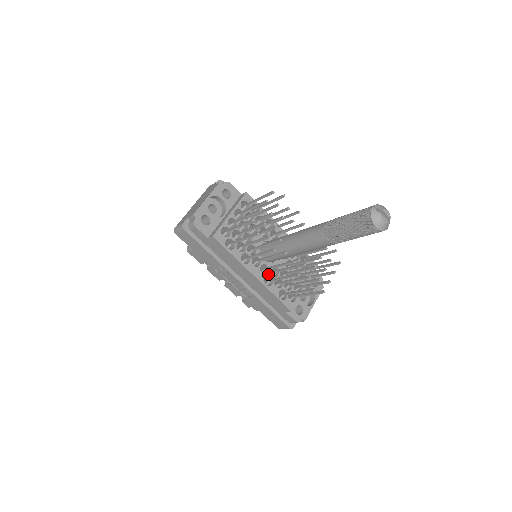
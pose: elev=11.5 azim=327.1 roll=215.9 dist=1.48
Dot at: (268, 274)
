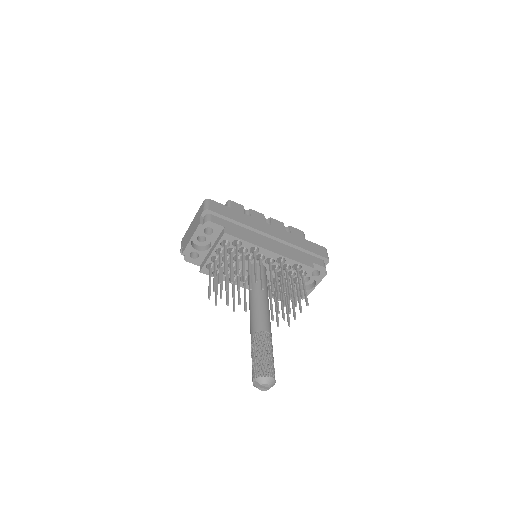
Dot at: occluded
